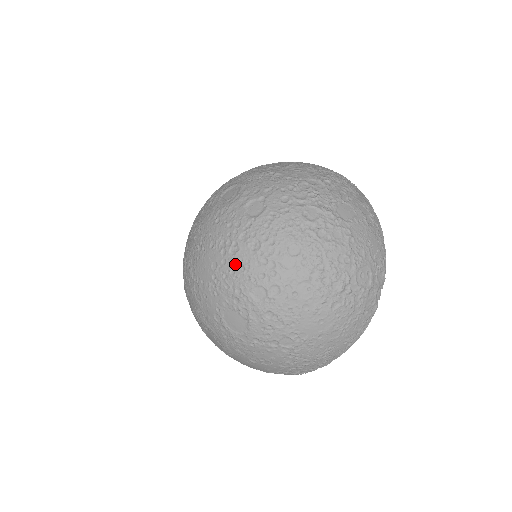
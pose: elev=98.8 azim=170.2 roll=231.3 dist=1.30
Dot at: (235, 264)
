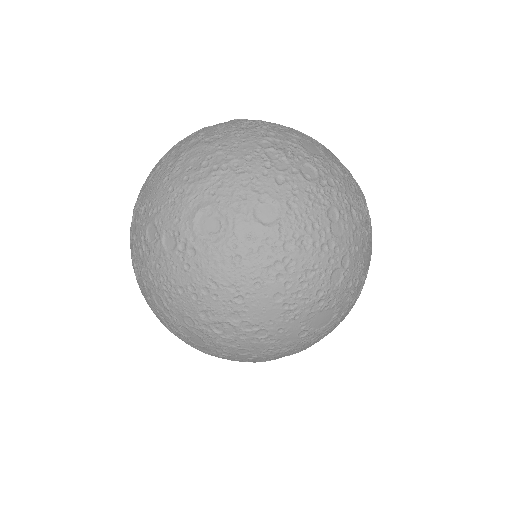
Dot at: (301, 276)
